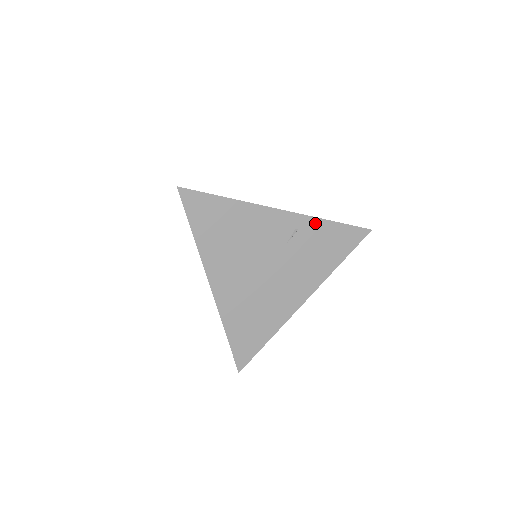
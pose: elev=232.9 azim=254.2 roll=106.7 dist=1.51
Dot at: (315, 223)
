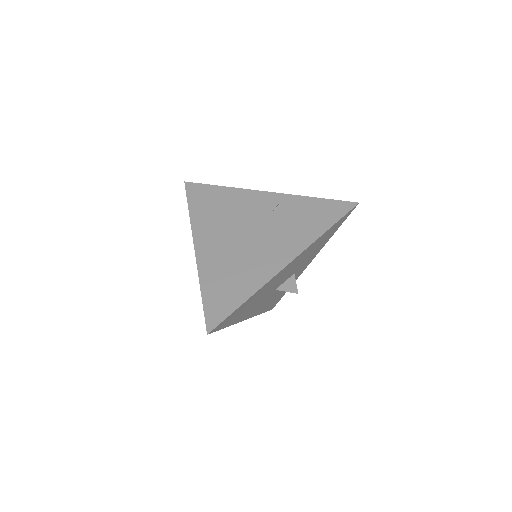
Dot at: (298, 200)
